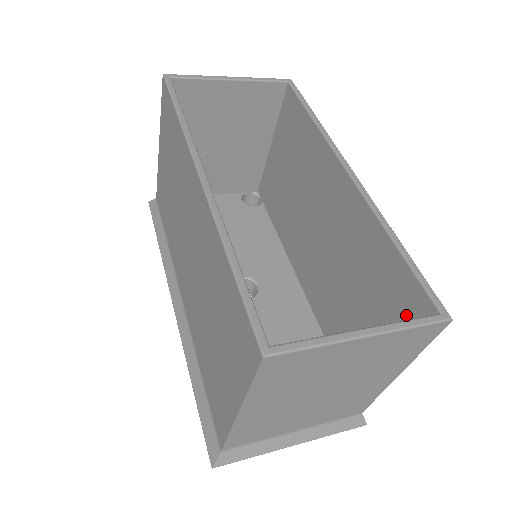
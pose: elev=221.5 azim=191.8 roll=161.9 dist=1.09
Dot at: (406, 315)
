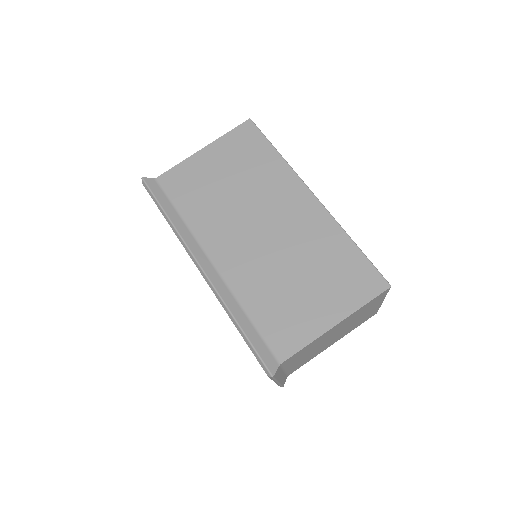
Dot at: occluded
